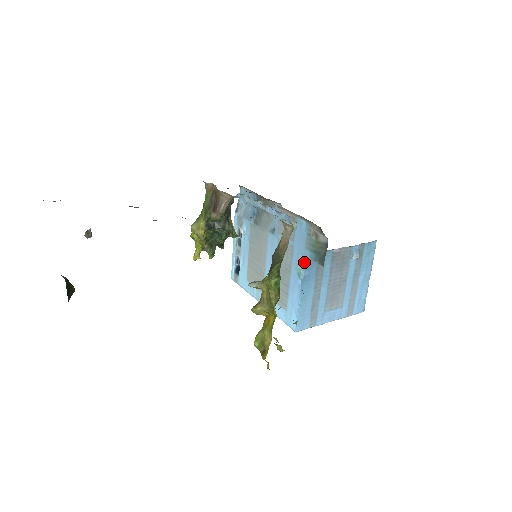
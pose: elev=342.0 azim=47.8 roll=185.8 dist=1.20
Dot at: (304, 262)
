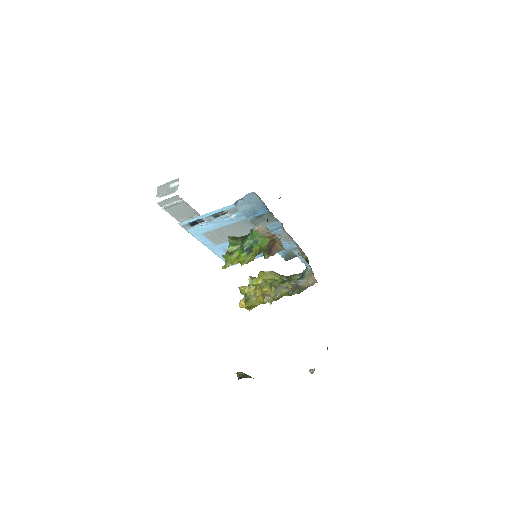
Dot at: occluded
